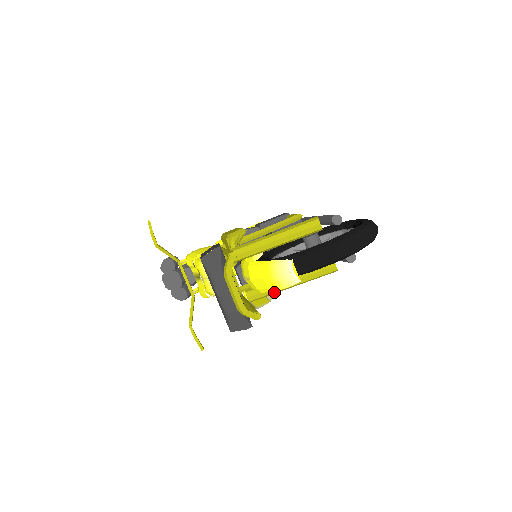
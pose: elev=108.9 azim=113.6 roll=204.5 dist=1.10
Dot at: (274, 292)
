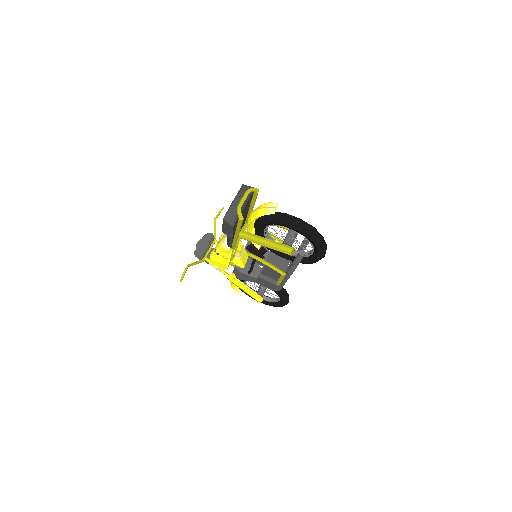
Dot at: (254, 239)
